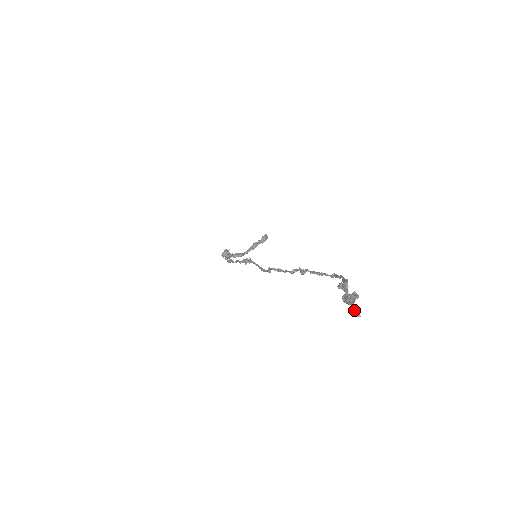
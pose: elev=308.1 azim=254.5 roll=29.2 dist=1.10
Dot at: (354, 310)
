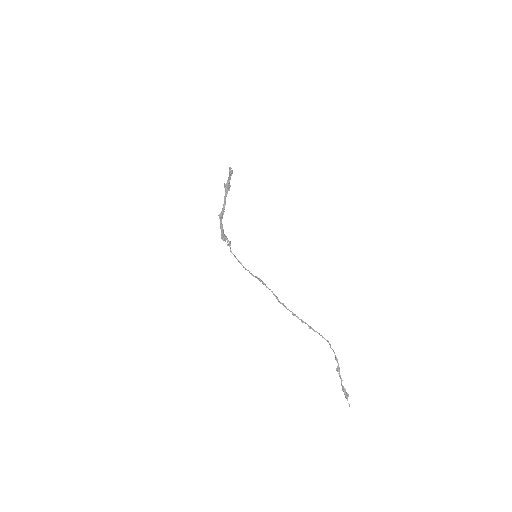
Dot at: (349, 404)
